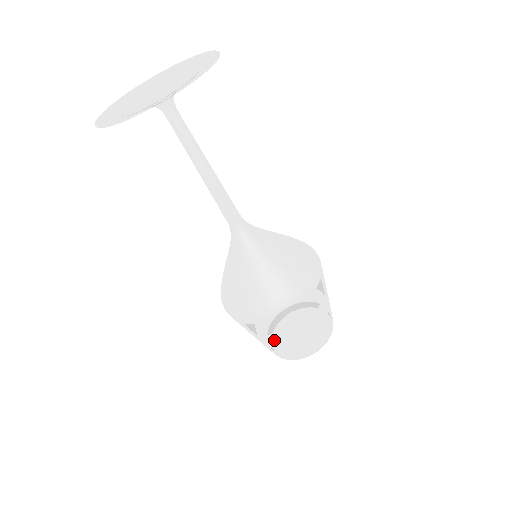
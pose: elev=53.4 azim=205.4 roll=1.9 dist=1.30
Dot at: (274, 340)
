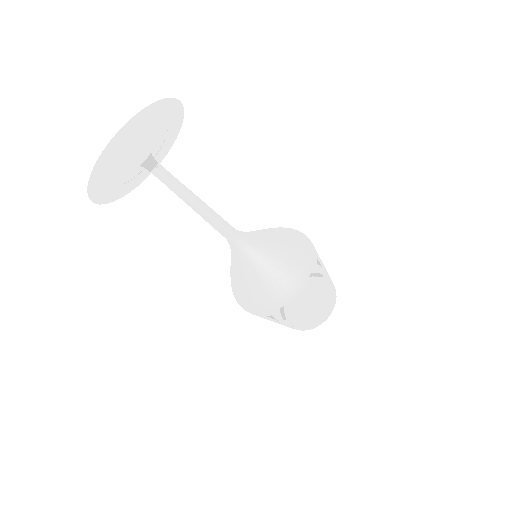
Dot at: occluded
